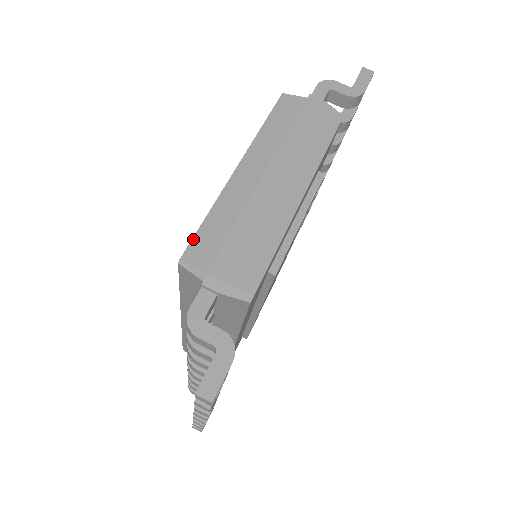
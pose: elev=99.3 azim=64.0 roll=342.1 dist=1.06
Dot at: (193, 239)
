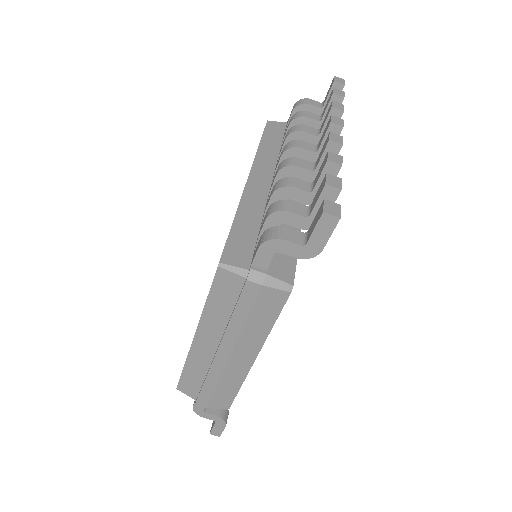
Dot at: (180, 380)
